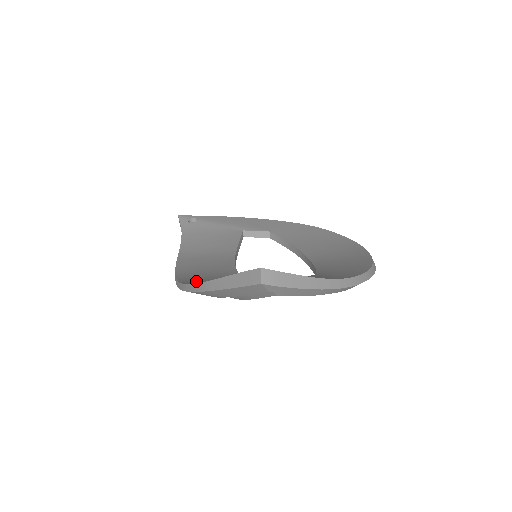
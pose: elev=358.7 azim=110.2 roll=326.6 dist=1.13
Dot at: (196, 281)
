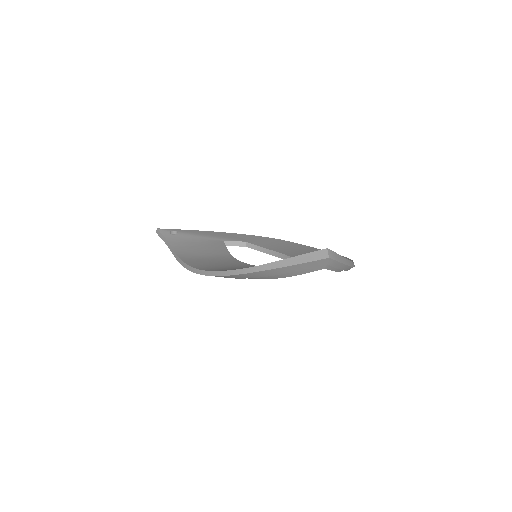
Dot at: (235, 269)
